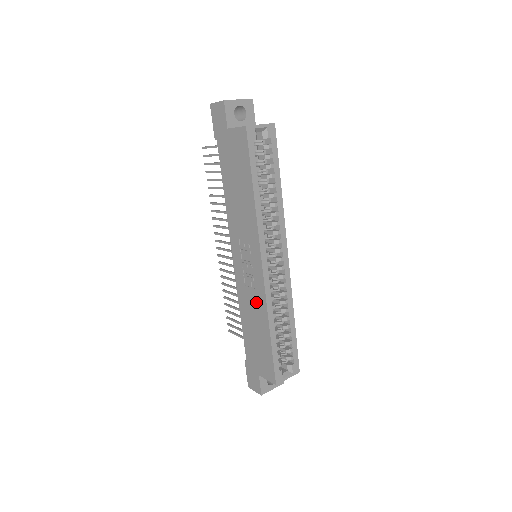
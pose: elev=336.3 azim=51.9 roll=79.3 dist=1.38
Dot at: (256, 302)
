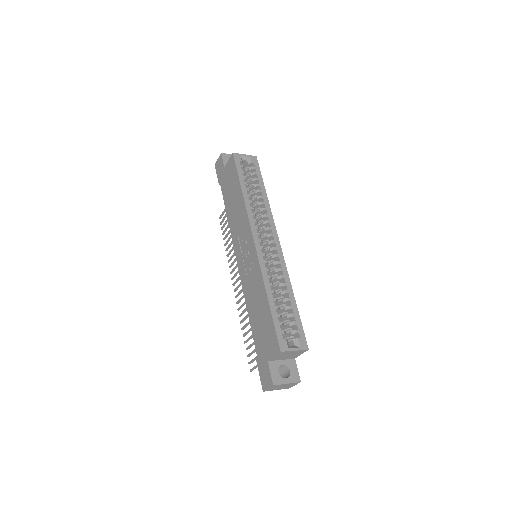
Dot at: (255, 280)
